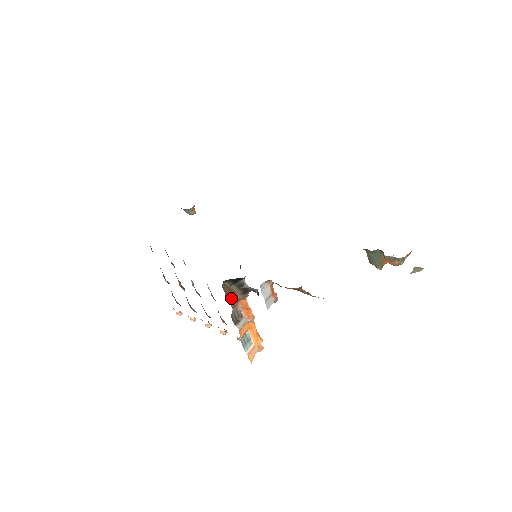
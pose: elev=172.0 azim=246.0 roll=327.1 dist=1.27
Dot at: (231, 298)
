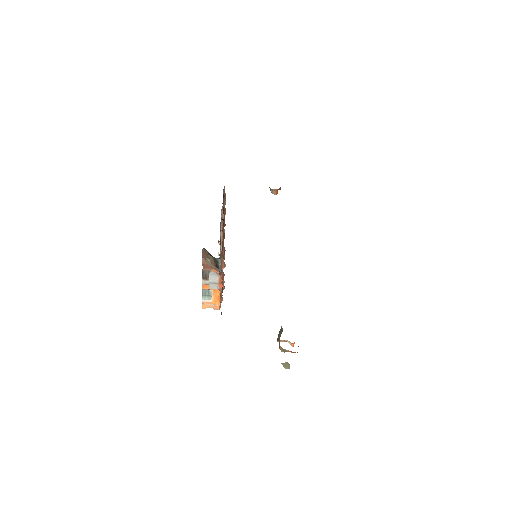
Dot at: (207, 262)
